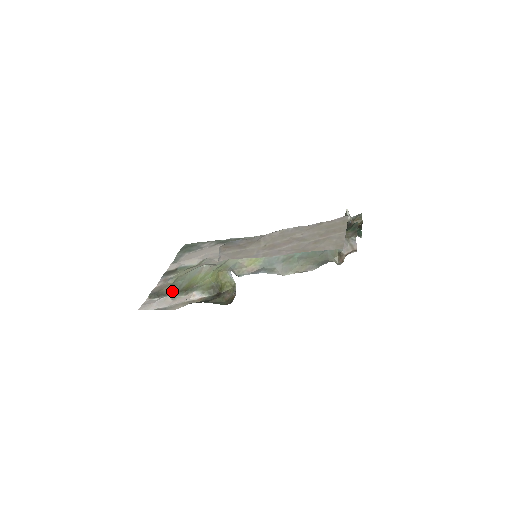
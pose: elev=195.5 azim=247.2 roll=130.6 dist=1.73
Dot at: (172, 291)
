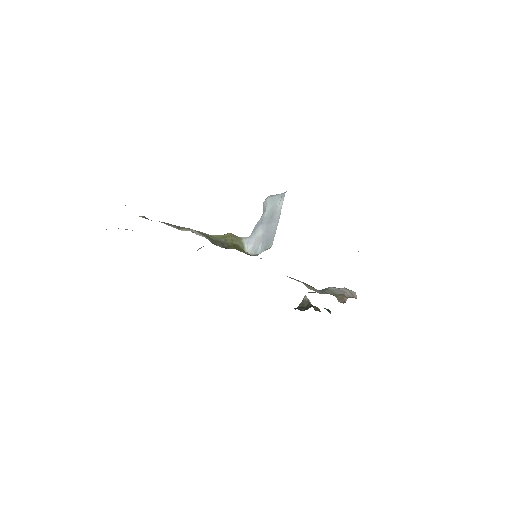
Dot at: occluded
